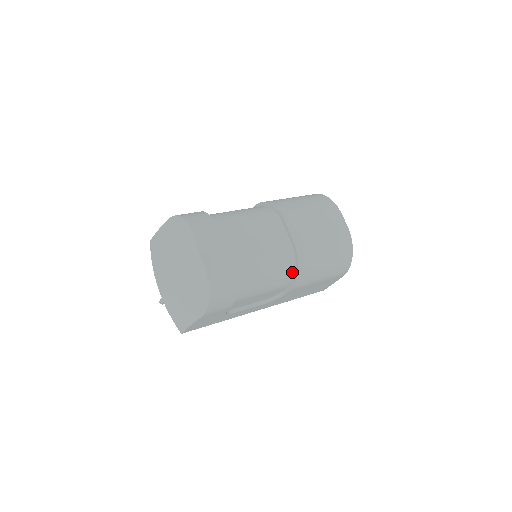
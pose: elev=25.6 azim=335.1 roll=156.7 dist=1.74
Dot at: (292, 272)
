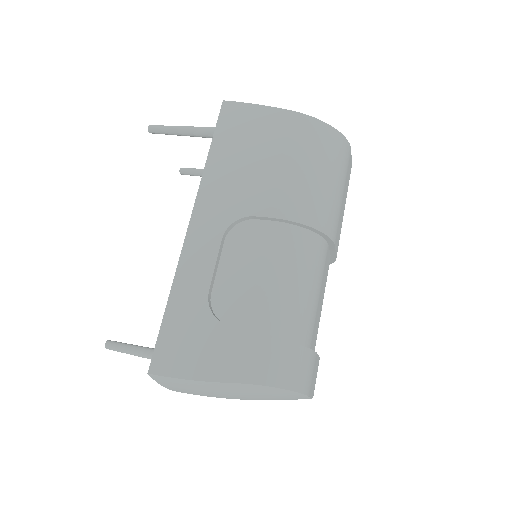
Dot at: occluded
